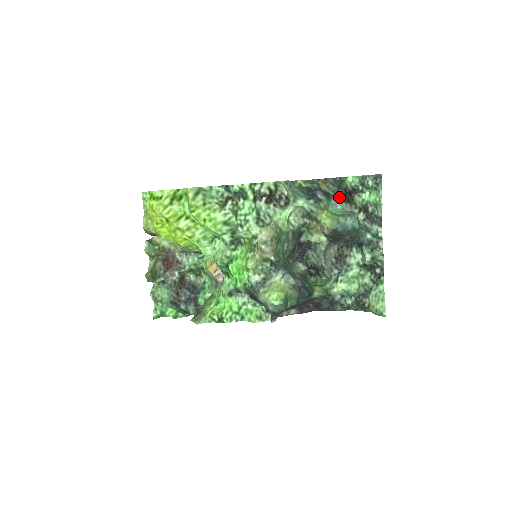
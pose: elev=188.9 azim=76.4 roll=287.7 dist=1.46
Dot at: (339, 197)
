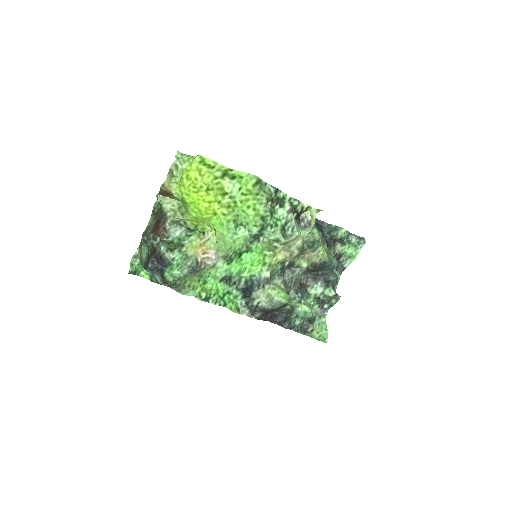
Dot at: (325, 240)
